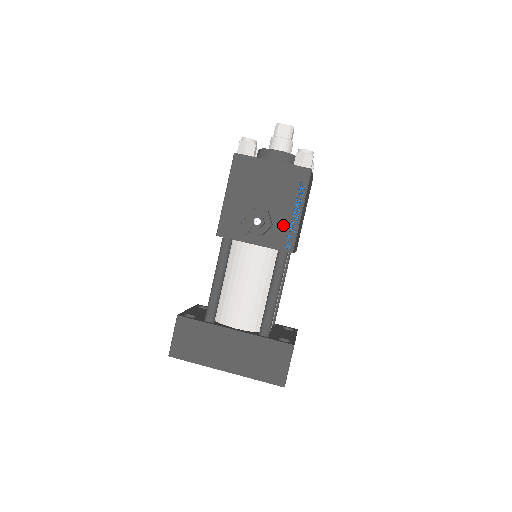
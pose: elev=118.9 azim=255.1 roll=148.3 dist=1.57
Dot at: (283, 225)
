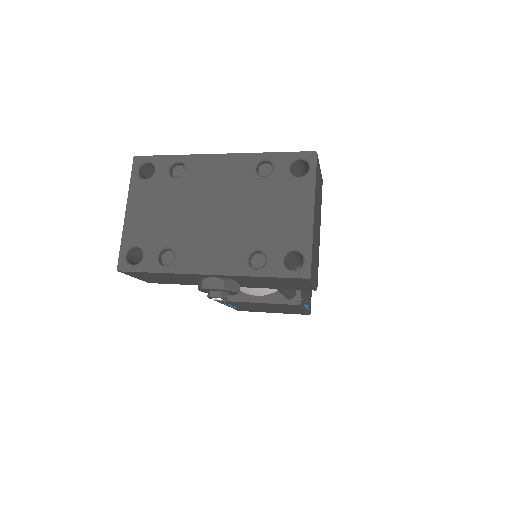
Dot at: occluded
